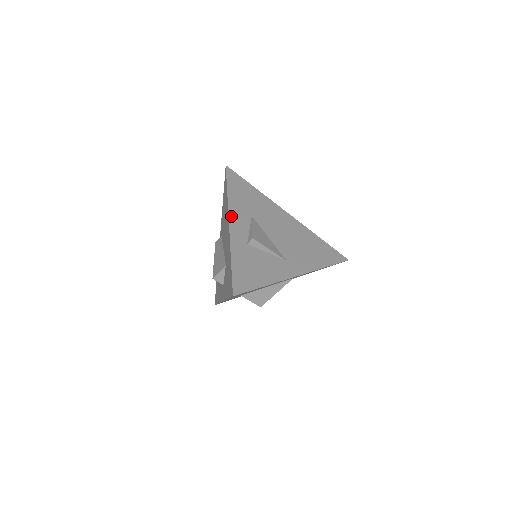
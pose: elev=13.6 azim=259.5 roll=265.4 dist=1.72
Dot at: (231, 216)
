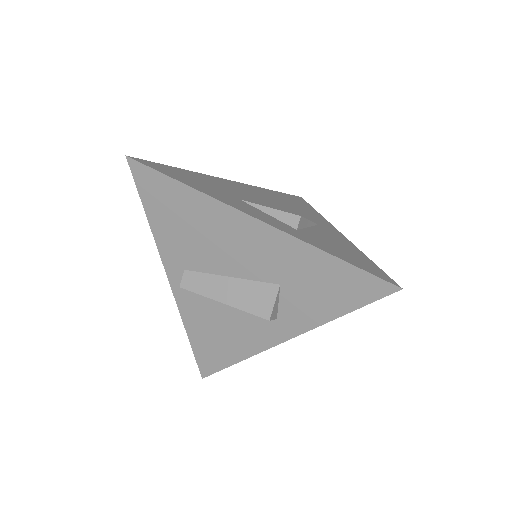
Dot at: (243, 210)
